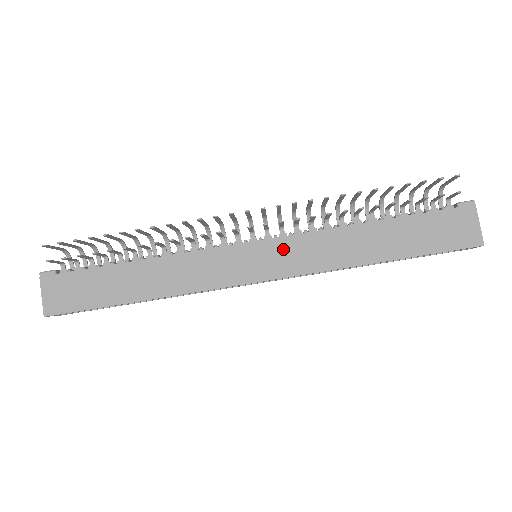
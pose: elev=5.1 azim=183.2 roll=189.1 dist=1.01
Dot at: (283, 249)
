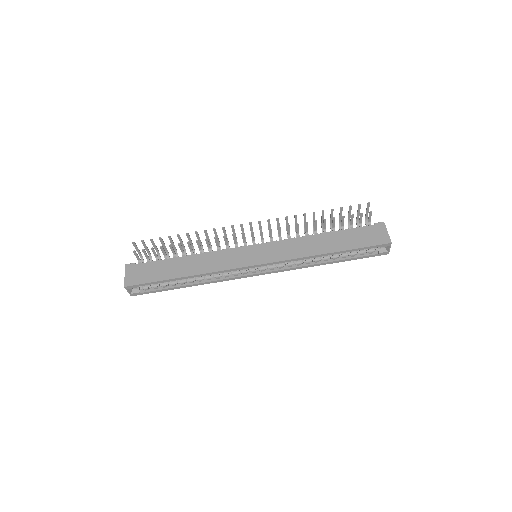
Dot at: (272, 248)
